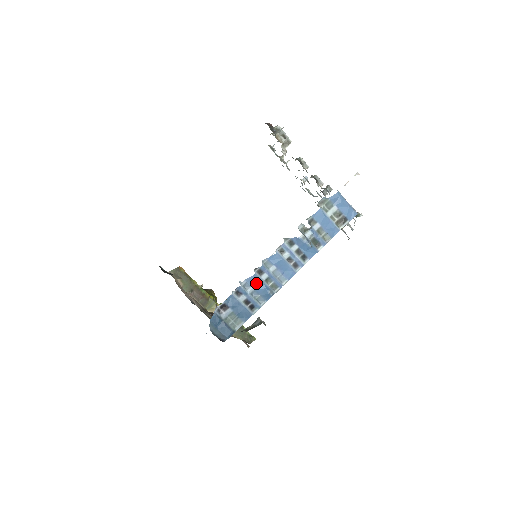
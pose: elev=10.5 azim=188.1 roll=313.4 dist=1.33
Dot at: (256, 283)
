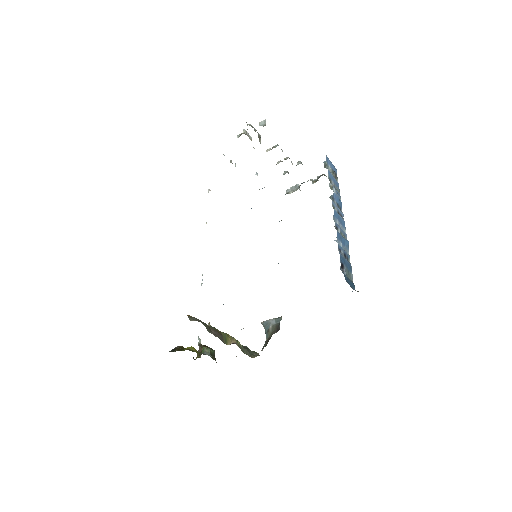
Dot at: (340, 238)
